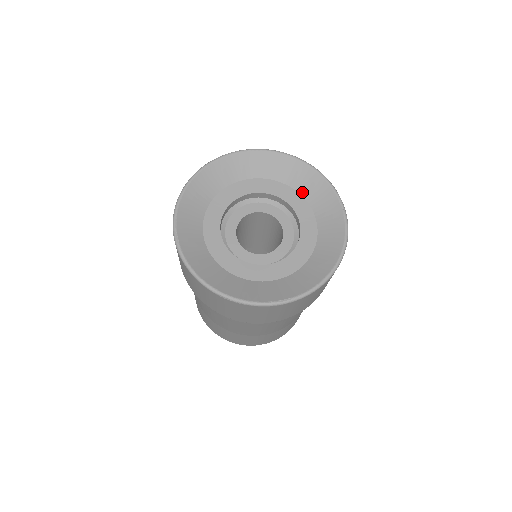
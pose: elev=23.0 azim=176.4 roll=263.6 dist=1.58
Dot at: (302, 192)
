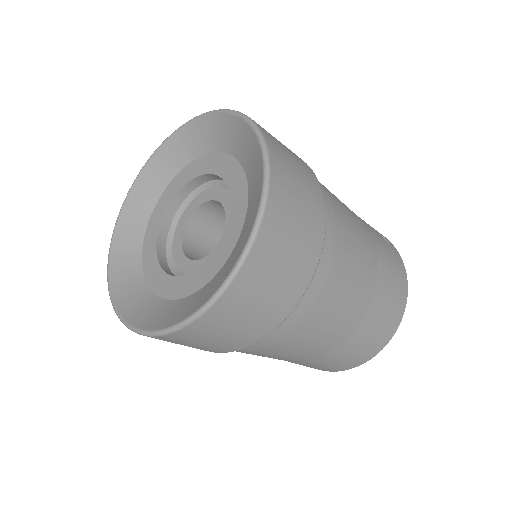
Dot at: (203, 152)
